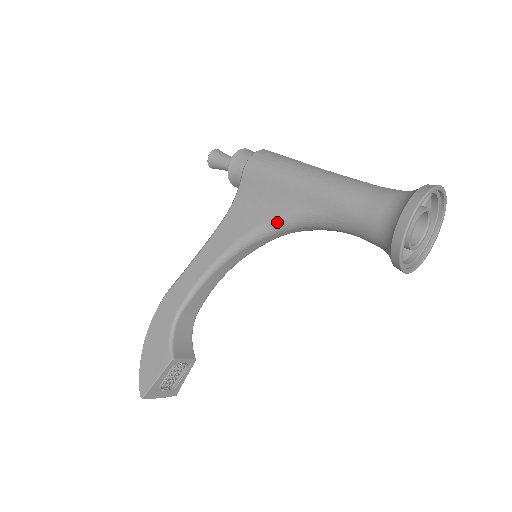
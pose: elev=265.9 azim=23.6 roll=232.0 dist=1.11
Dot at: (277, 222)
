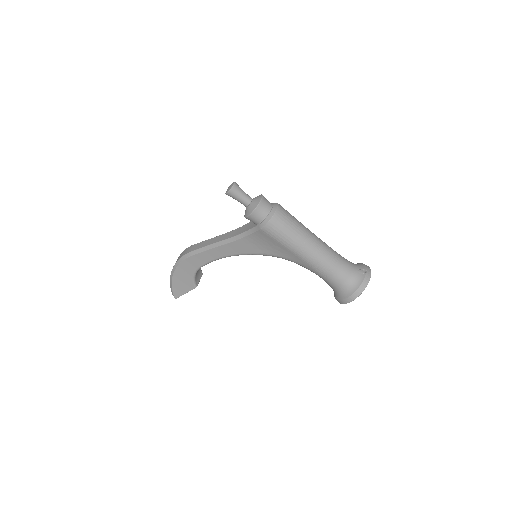
Dot at: (277, 257)
